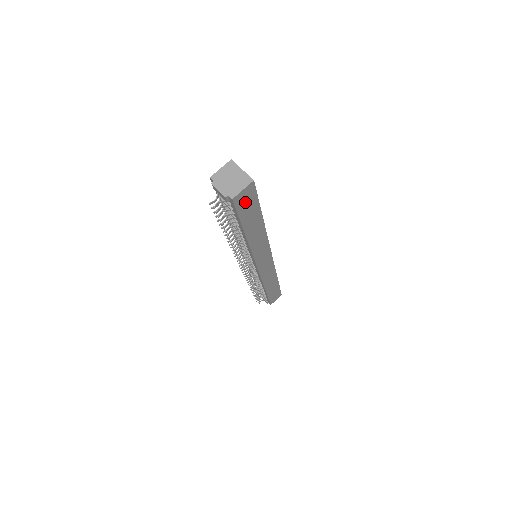
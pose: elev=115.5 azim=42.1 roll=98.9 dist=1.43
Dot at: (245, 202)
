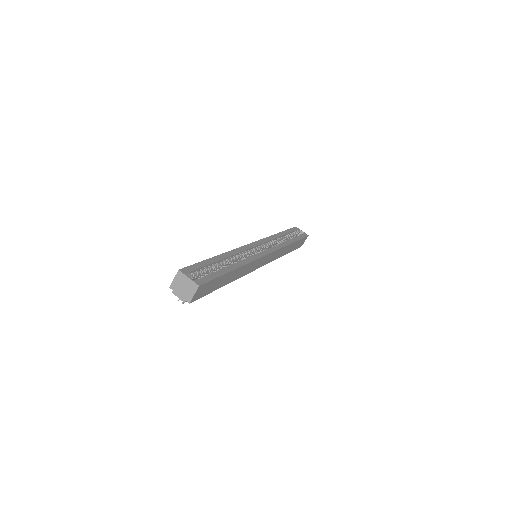
Dot at: (204, 291)
